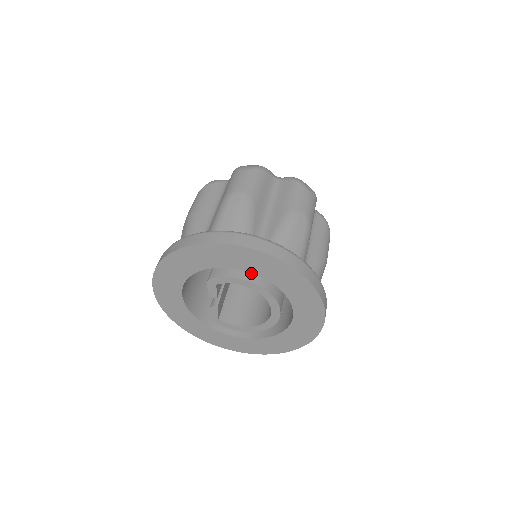
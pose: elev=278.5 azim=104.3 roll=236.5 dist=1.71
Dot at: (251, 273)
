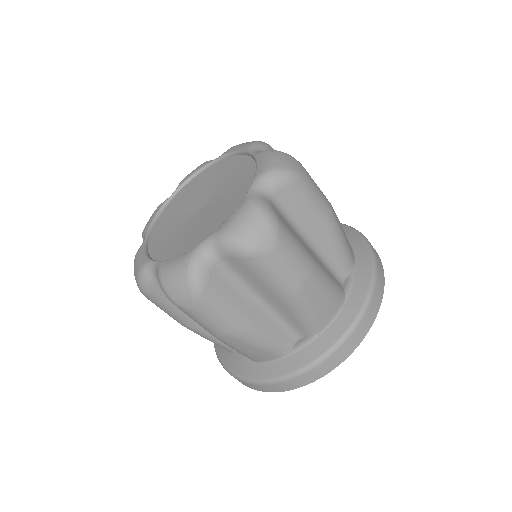
Dot at: occluded
